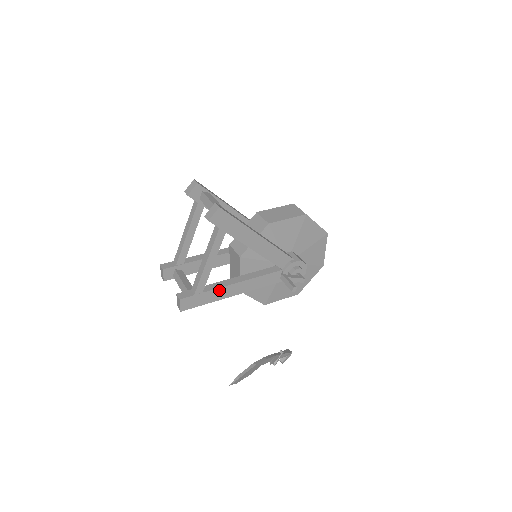
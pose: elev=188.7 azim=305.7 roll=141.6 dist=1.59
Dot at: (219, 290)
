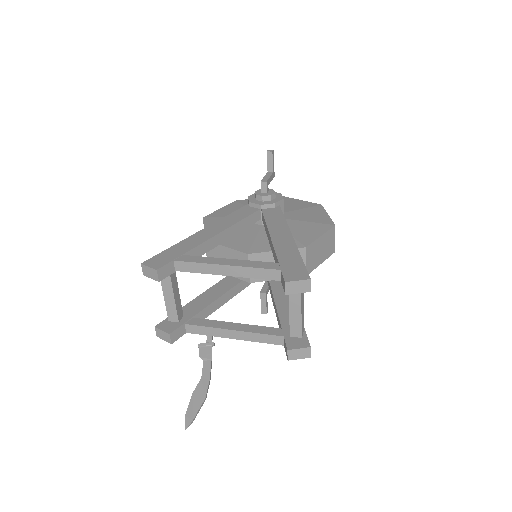
Dot at: (207, 313)
